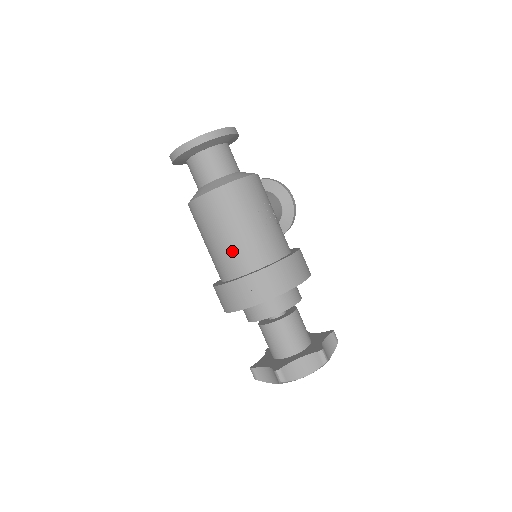
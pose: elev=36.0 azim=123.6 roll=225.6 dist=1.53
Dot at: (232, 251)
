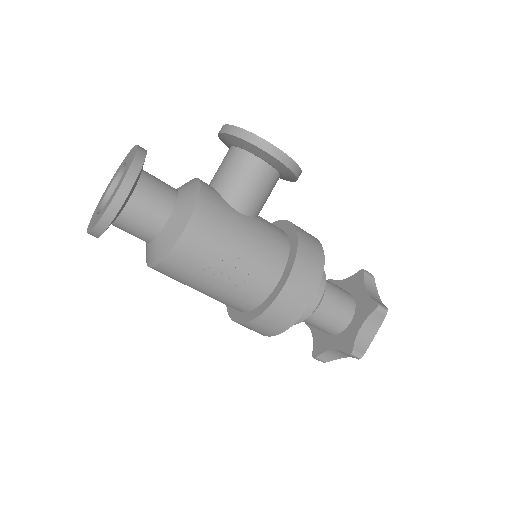
Dot at: occluded
